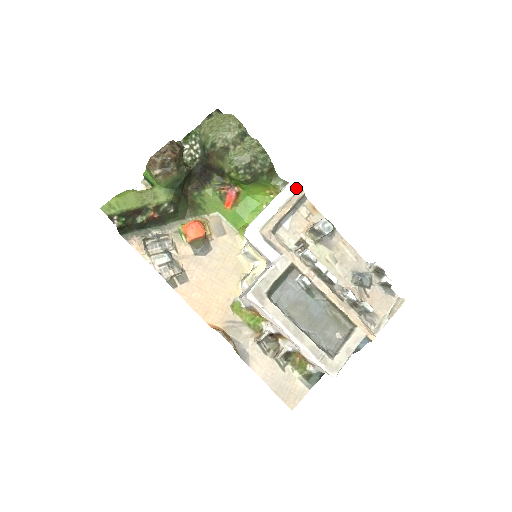
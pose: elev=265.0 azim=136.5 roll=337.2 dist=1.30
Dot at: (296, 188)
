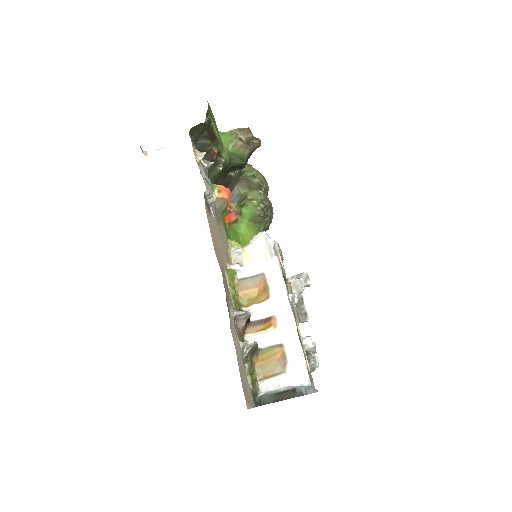
Dot at: occluded
